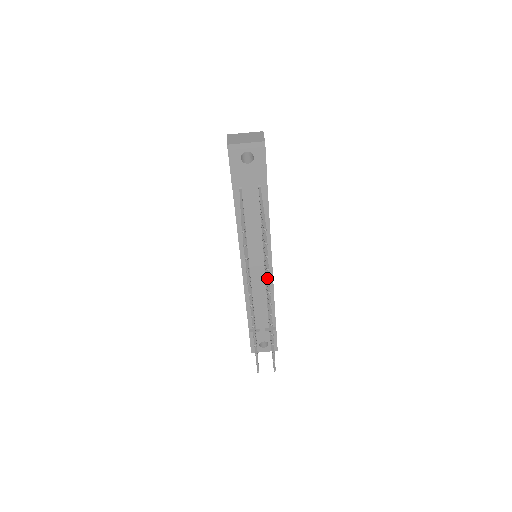
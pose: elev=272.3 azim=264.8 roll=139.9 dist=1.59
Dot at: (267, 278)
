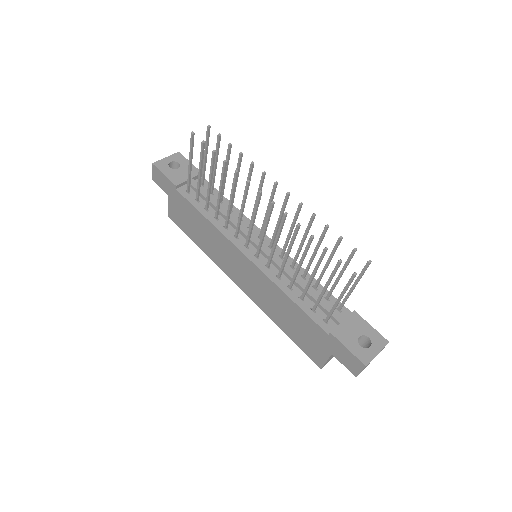
Dot at: (250, 166)
